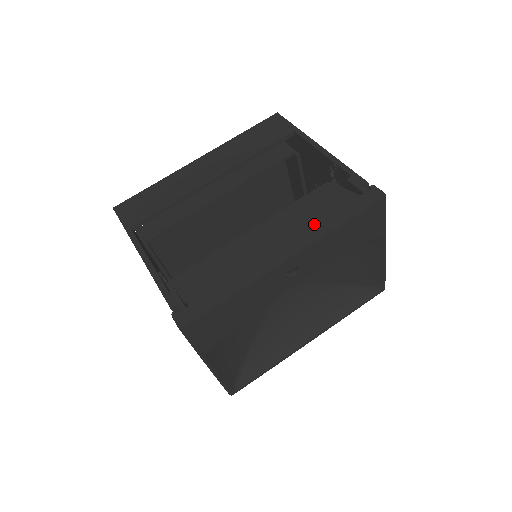
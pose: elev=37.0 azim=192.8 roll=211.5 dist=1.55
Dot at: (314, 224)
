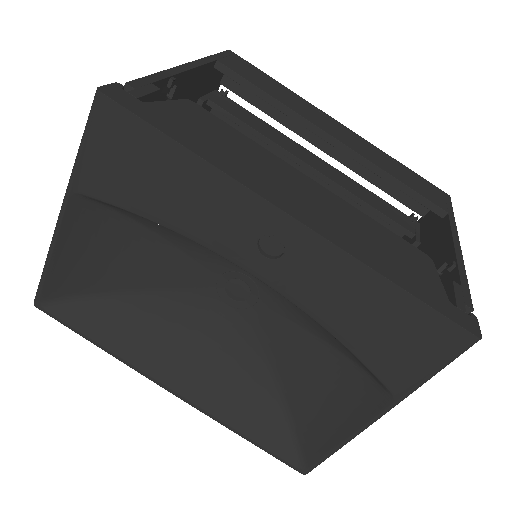
Dot at: (366, 245)
